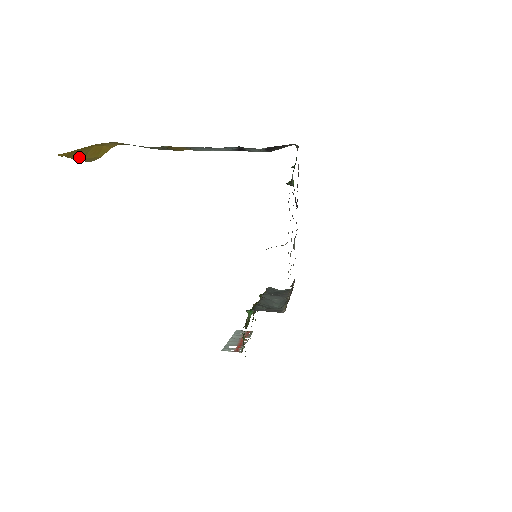
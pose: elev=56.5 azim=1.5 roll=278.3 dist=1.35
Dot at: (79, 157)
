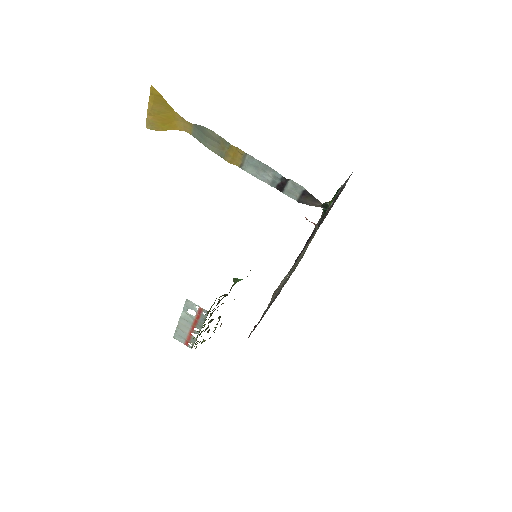
Dot at: (153, 110)
